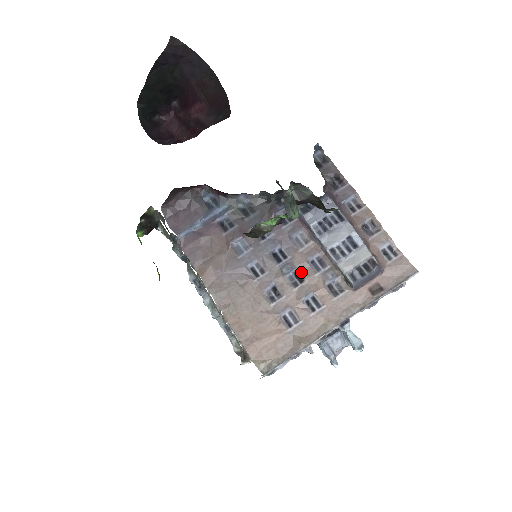
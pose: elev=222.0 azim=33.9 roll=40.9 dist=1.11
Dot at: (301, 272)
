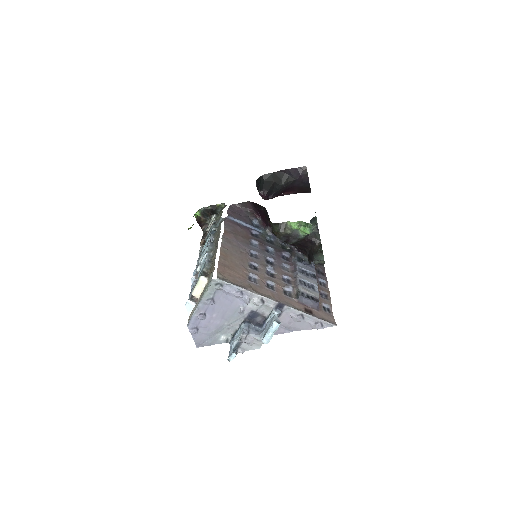
Dot at: (275, 275)
